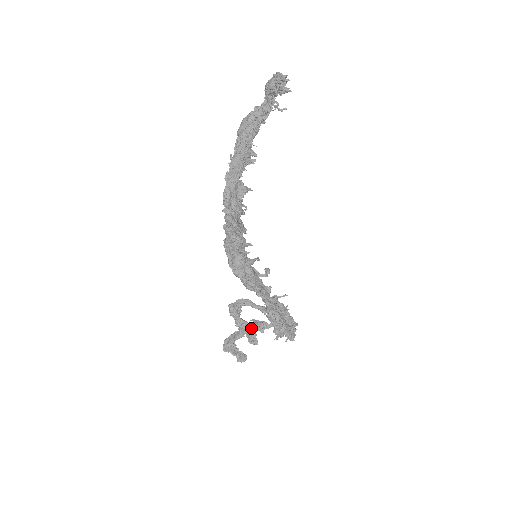
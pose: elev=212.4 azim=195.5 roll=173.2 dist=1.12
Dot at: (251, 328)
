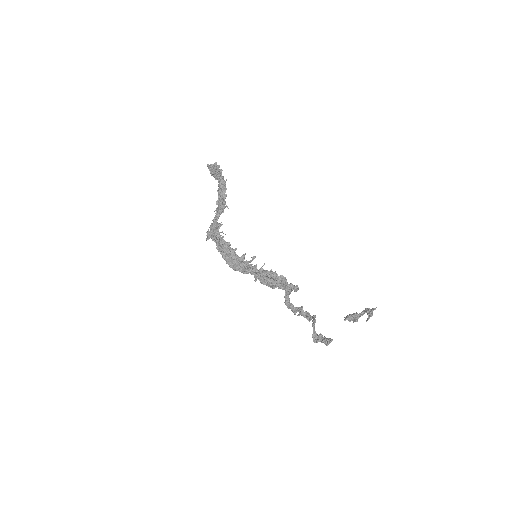
Dot at: occluded
